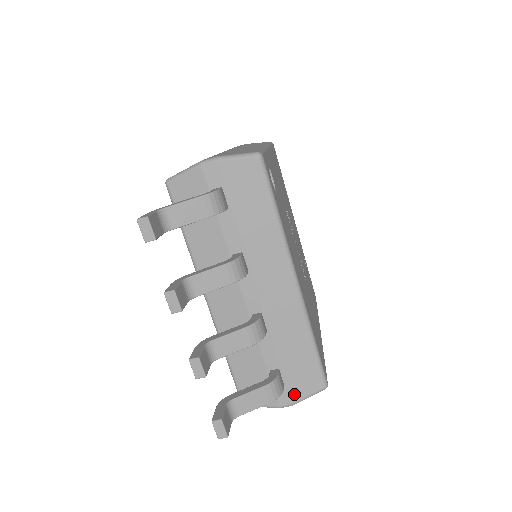
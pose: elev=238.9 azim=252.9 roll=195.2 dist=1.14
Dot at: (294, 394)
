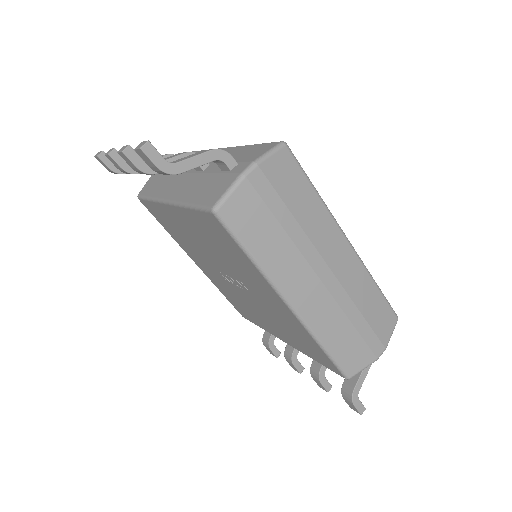
Dot at: (251, 159)
